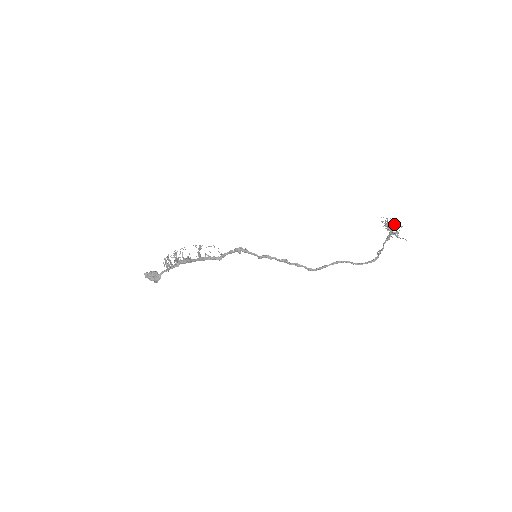
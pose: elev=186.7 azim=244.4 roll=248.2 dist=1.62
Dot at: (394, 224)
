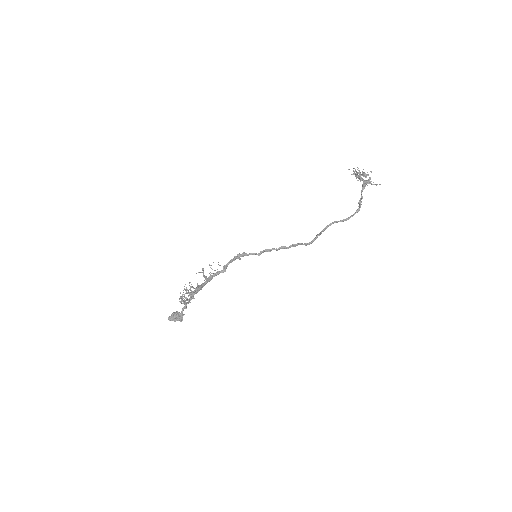
Dot at: (363, 172)
